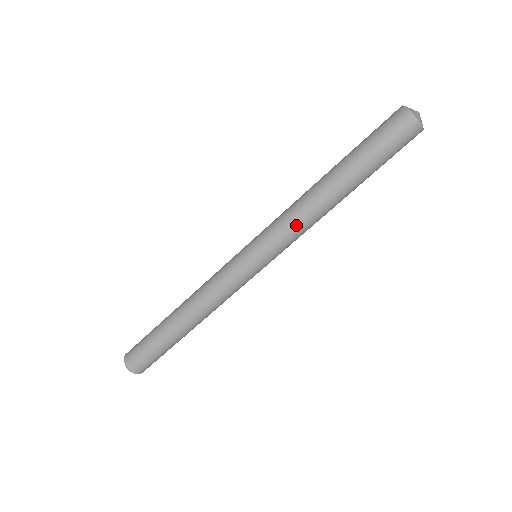
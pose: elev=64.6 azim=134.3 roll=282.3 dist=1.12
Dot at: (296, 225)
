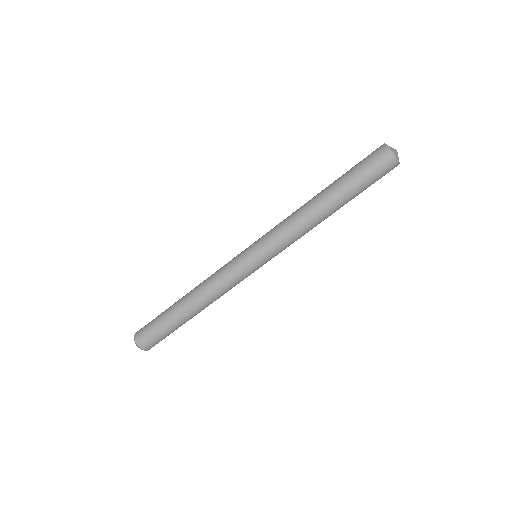
Dot at: (294, 235)
